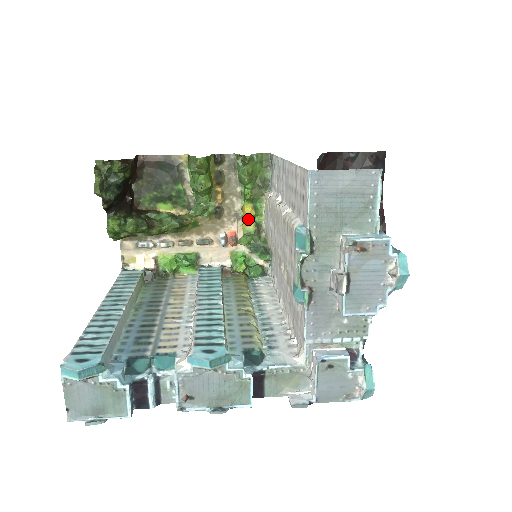
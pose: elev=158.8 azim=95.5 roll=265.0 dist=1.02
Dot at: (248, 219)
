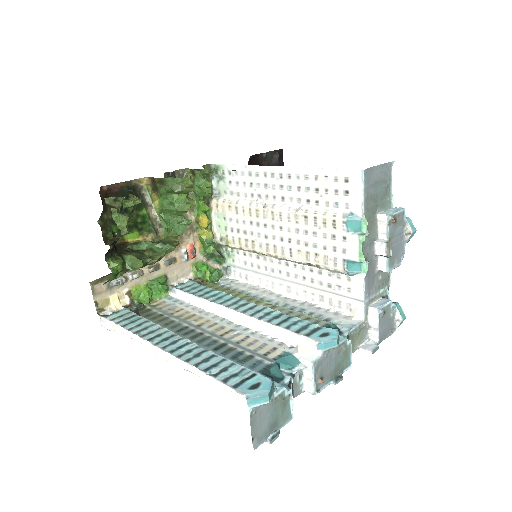
Dot at: (204, 229)
